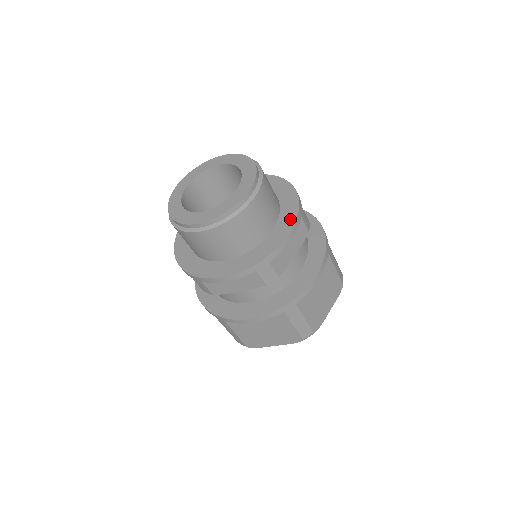
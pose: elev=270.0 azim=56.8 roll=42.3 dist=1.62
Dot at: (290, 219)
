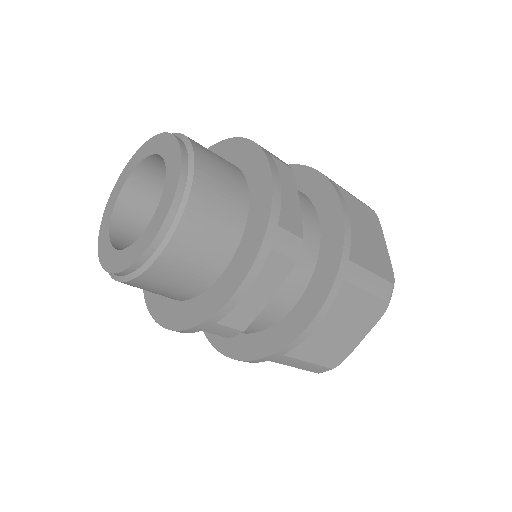
Dot at: (248, 257)
